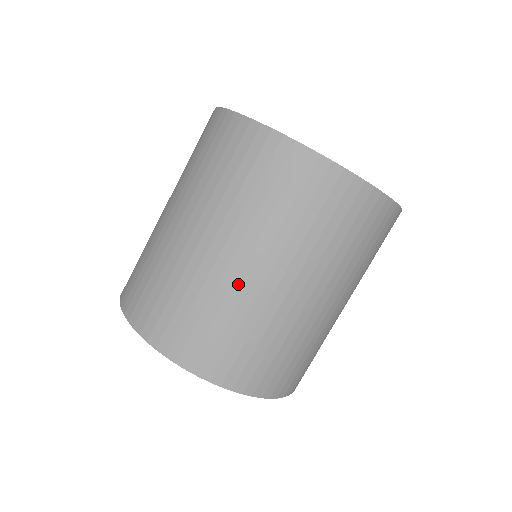
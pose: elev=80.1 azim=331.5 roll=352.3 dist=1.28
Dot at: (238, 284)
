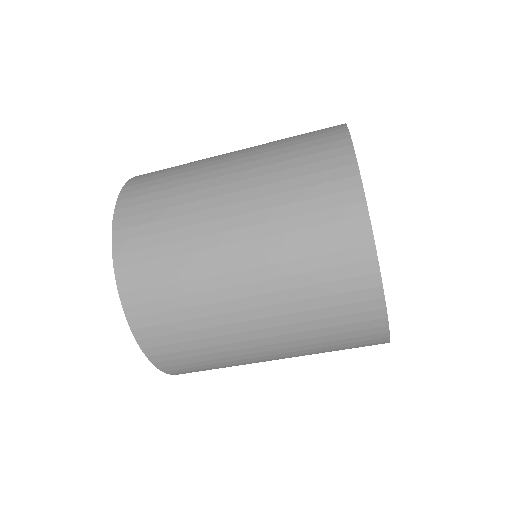
Dot at: (242, 344)
